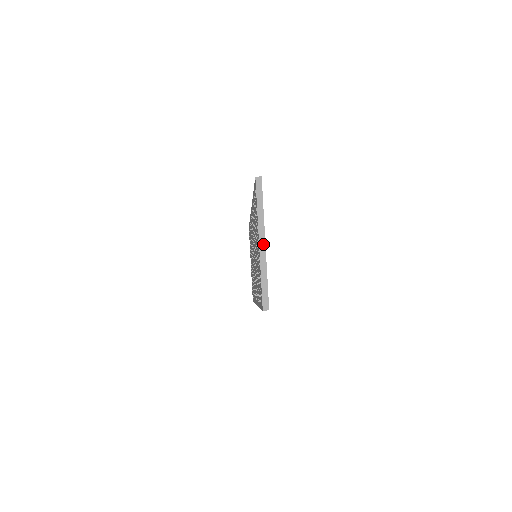
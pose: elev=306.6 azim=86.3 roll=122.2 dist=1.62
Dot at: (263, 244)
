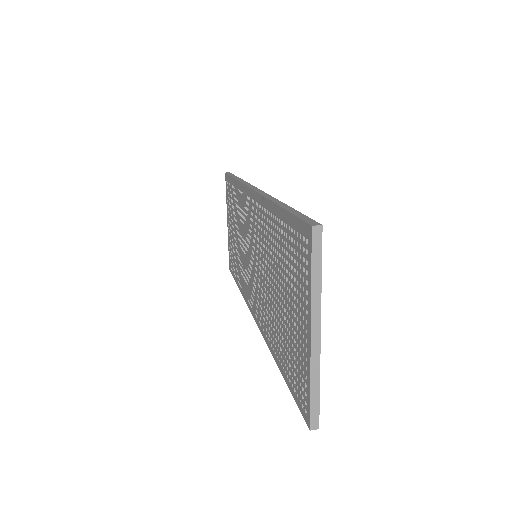
Dot at: (317, 336)
